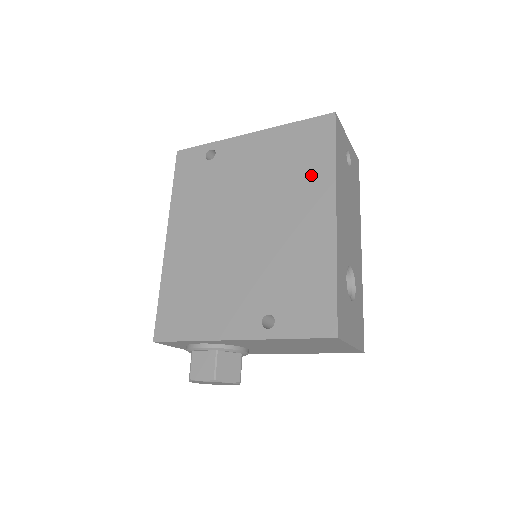
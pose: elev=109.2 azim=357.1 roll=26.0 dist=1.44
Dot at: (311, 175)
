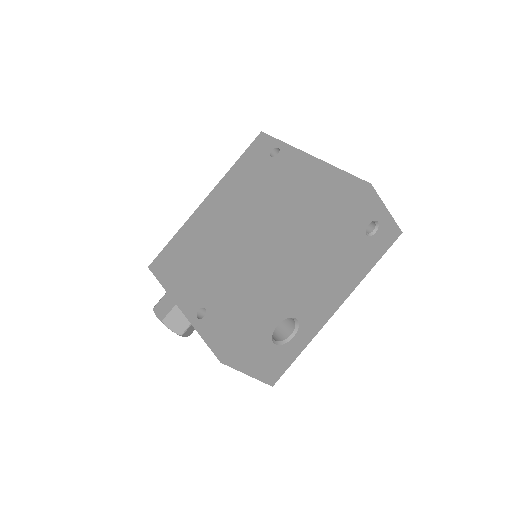
Dot at: (310, 226)
